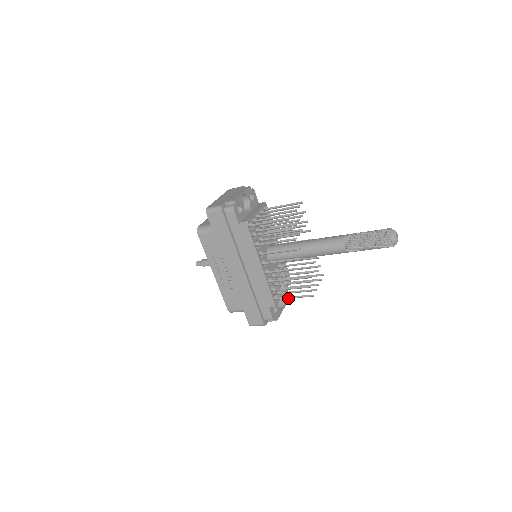
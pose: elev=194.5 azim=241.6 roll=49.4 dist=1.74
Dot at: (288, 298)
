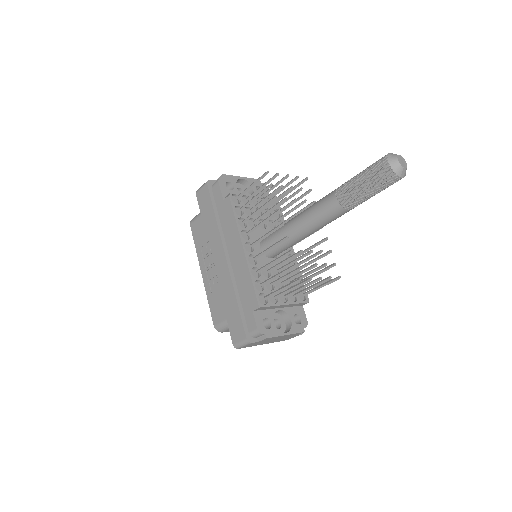
Dot at: (274, 293)
